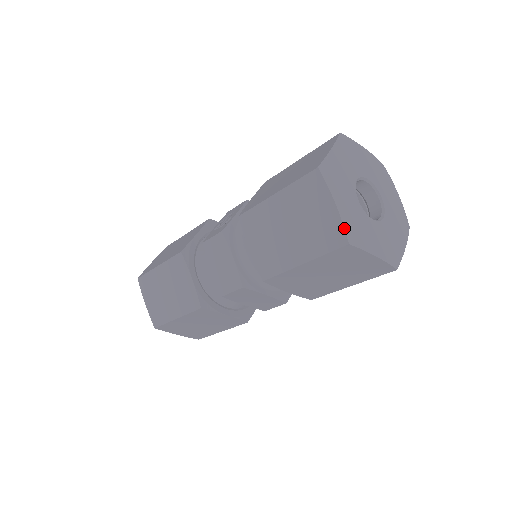
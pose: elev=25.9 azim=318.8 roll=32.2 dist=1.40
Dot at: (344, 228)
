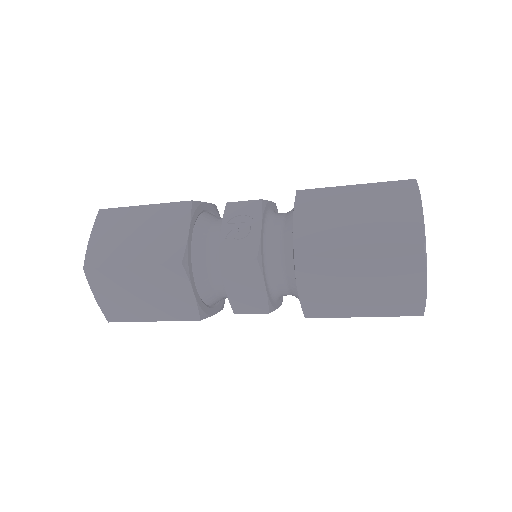
Dot at: occluded
